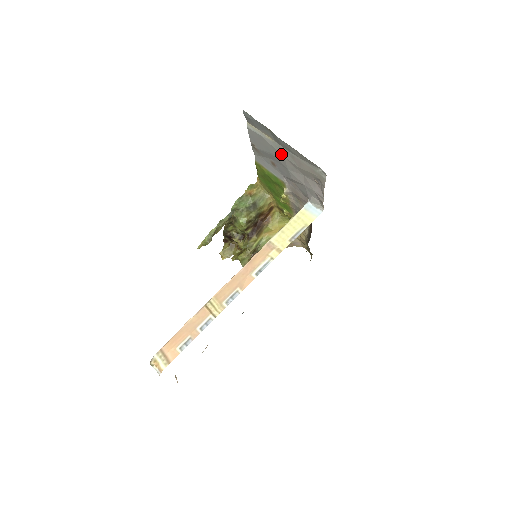
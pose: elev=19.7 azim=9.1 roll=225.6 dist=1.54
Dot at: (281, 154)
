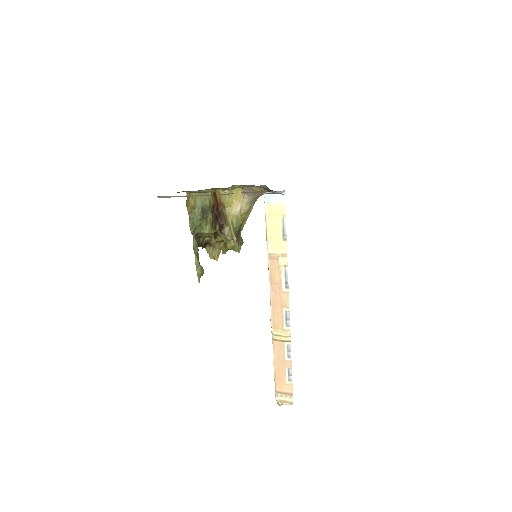
Dot at: occluded
